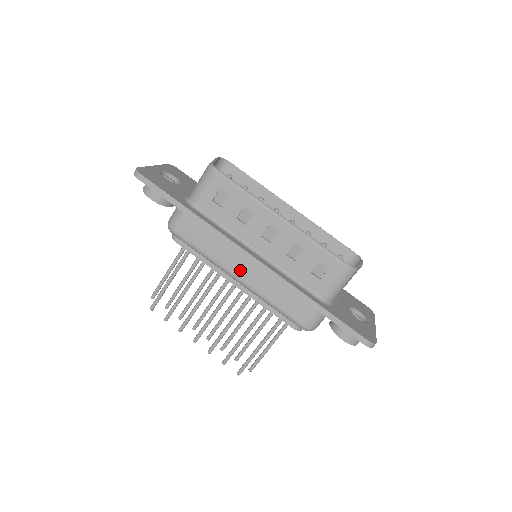
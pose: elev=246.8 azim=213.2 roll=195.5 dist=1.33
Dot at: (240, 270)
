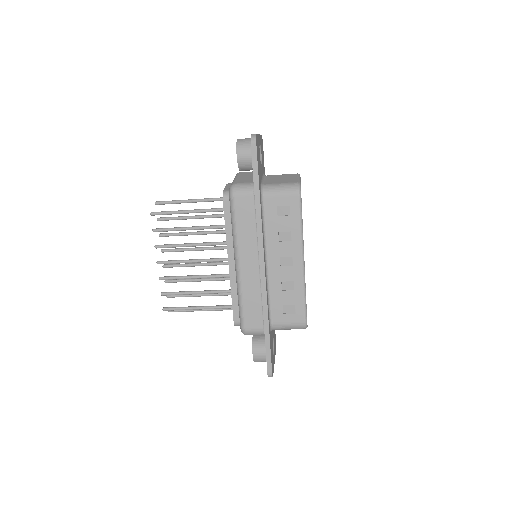
Dot at: (246, 262)
